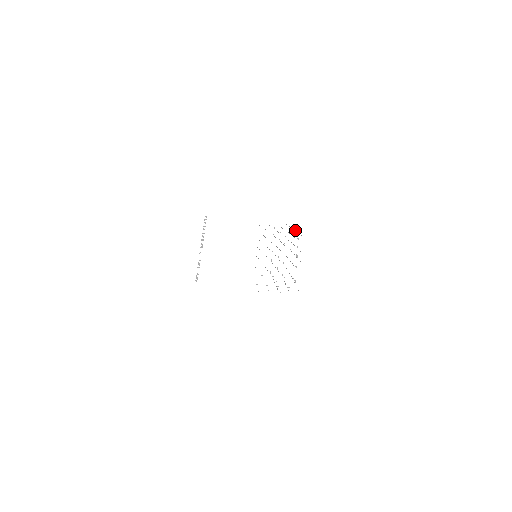
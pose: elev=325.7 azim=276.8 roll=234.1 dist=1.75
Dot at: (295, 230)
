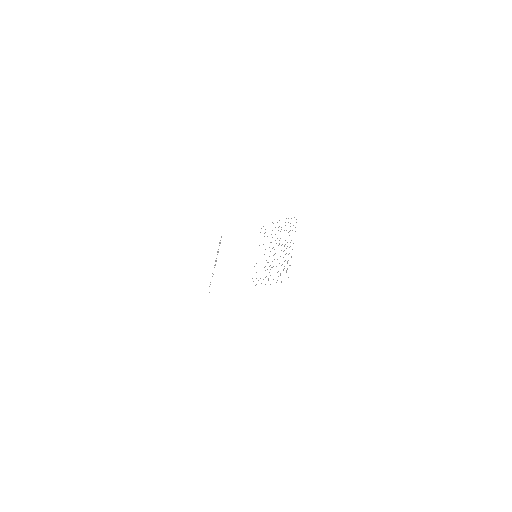
Dot at: occluded
